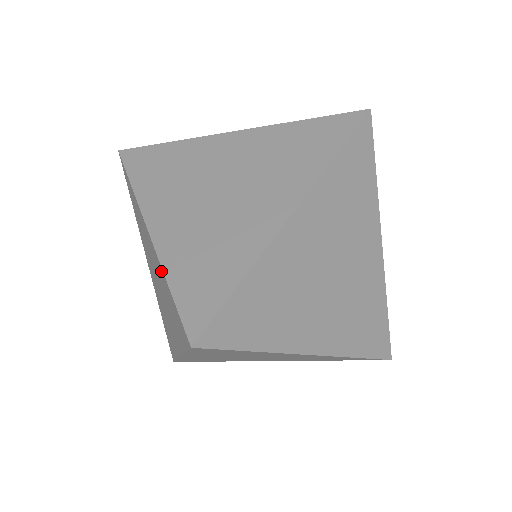
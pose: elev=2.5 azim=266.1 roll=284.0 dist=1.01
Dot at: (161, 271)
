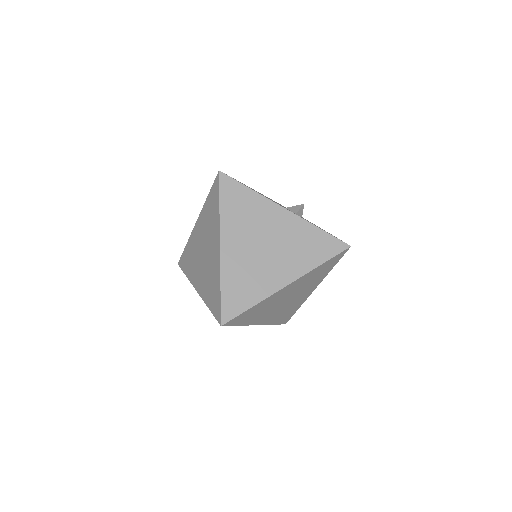
Dot at: occluded
